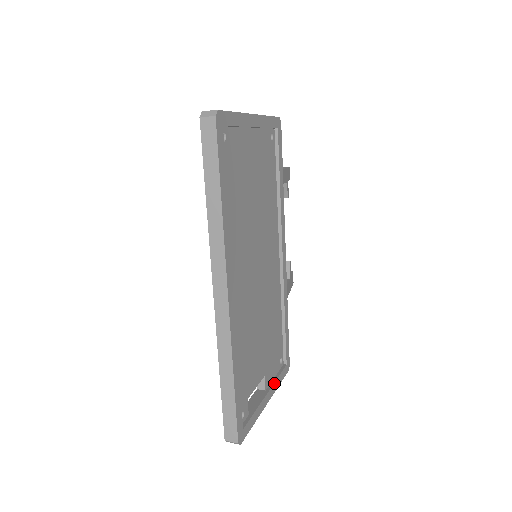
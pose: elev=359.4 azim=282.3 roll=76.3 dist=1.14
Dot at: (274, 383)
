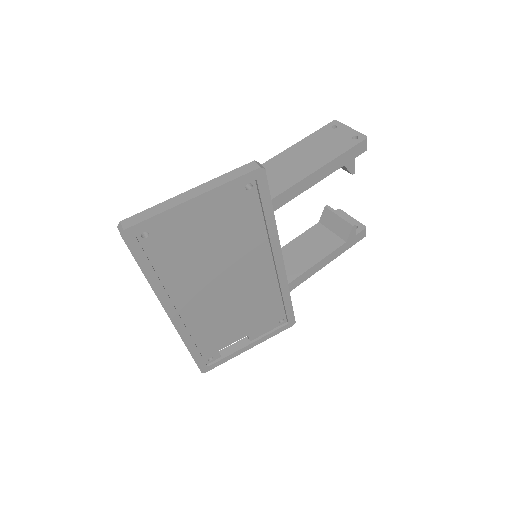
Dot at: (262, 337)
